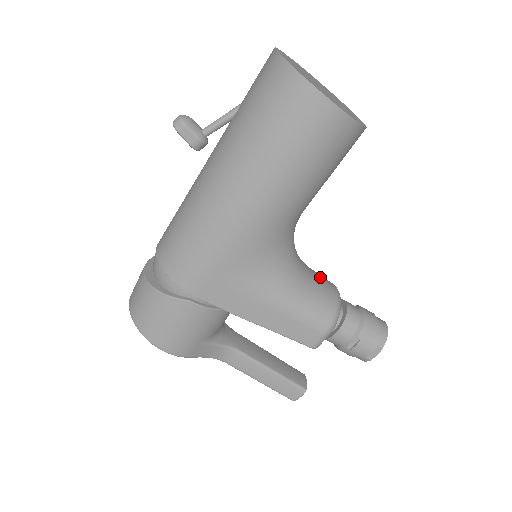
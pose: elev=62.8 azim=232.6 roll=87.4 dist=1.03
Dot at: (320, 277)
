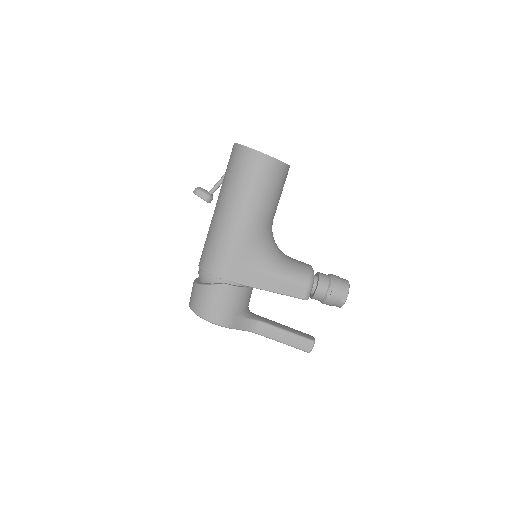
Dot at: (297, 260)
